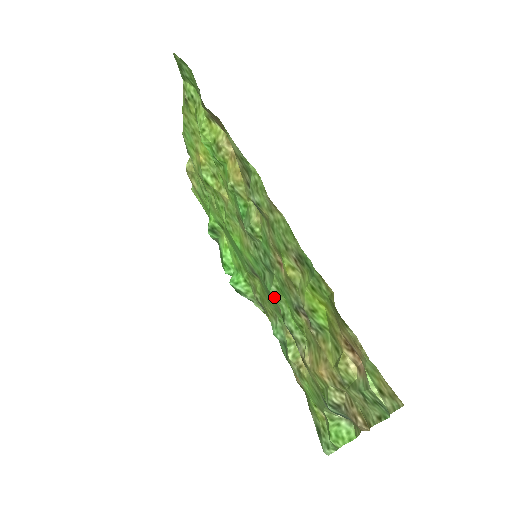
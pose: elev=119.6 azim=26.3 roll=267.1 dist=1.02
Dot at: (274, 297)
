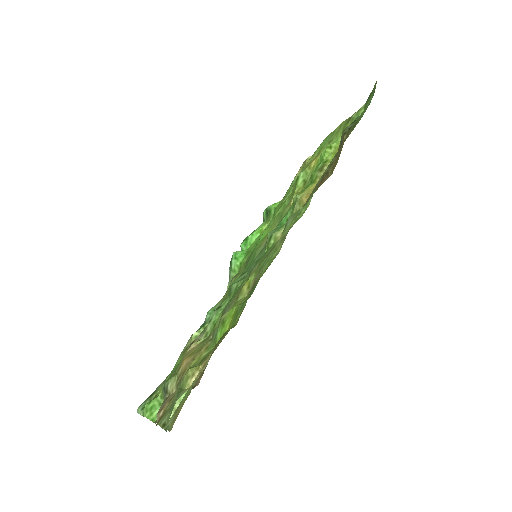
Dot at: (230, 290)
